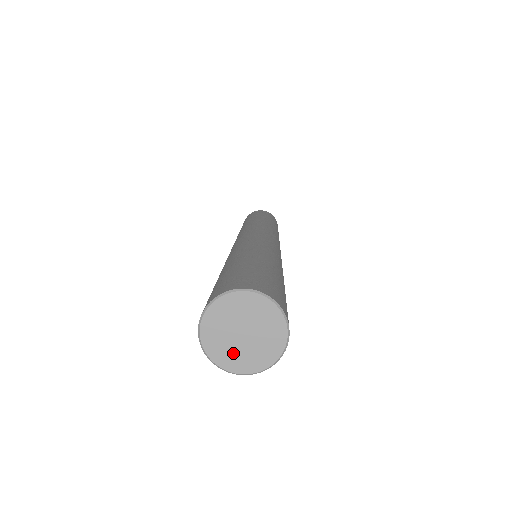
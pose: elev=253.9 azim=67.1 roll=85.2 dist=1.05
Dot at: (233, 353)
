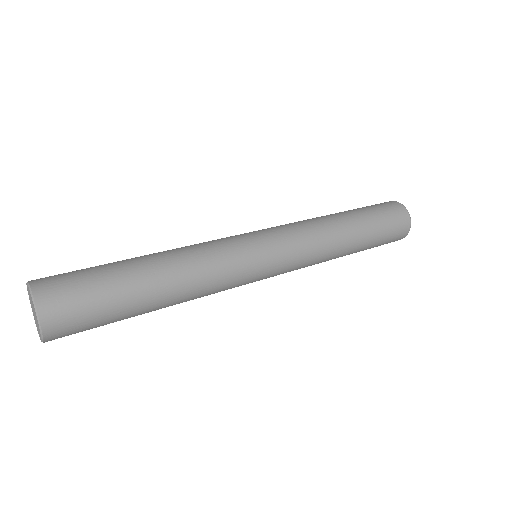
Dot at: occluded
